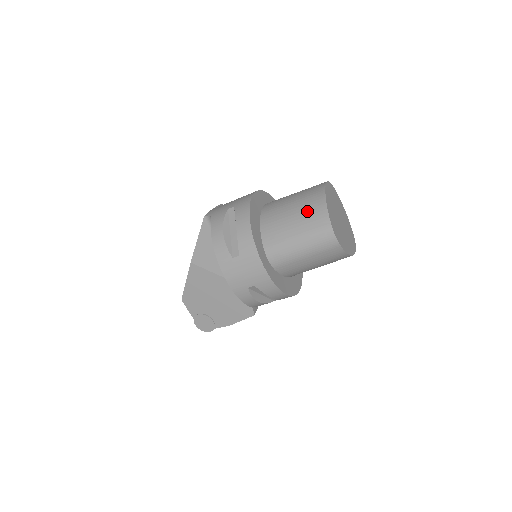
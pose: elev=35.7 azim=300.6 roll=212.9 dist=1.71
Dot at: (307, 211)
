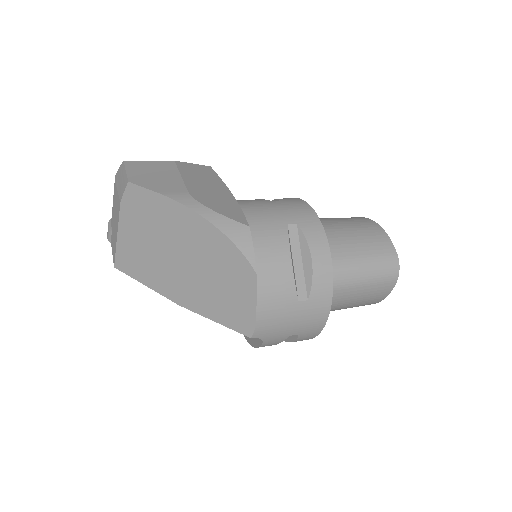
Dot at: occluded
